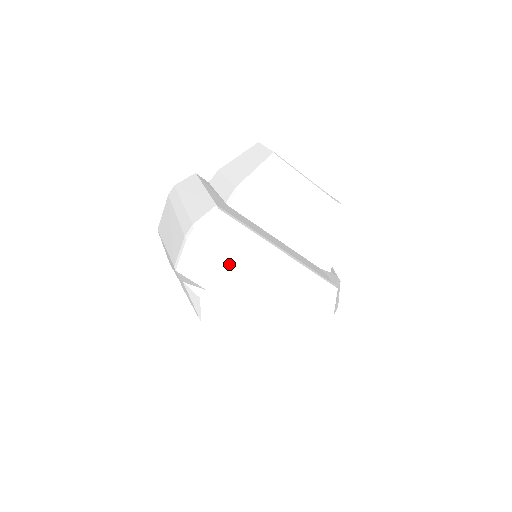
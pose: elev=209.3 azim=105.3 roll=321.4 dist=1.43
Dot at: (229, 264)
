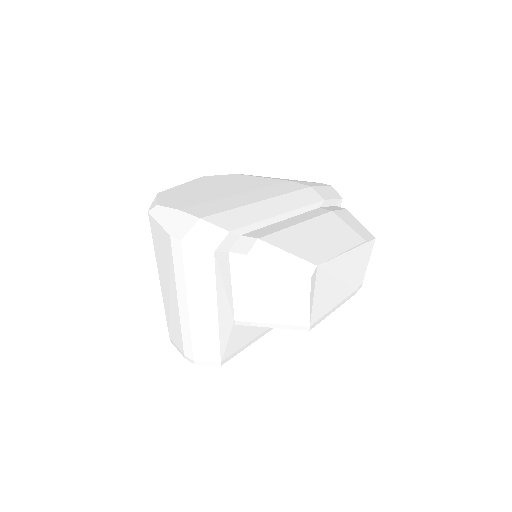
Dot at: occluded
